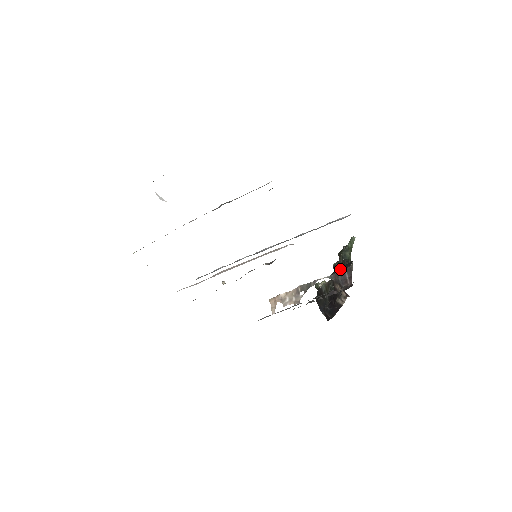
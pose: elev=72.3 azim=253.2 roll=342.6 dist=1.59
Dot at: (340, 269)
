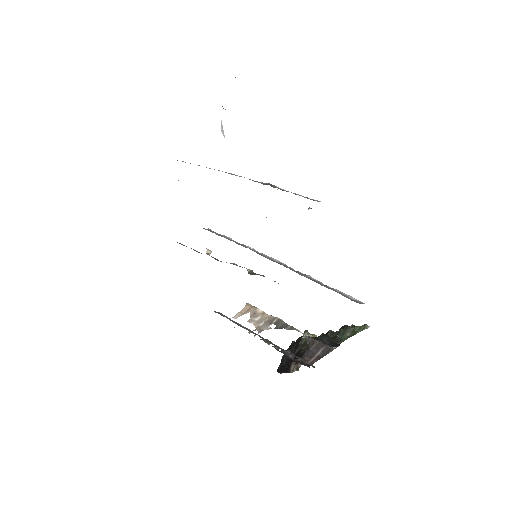
Dot at: (323, 340)
